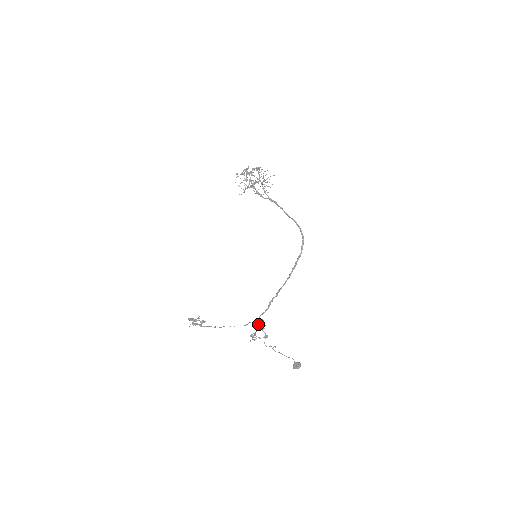
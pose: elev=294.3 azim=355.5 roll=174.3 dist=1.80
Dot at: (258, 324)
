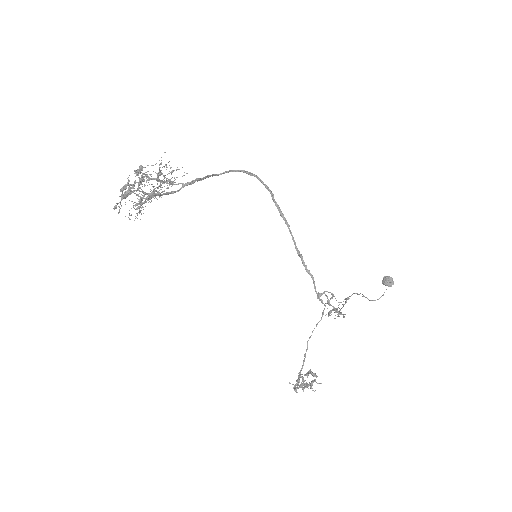
Dot at: (328, 301)
